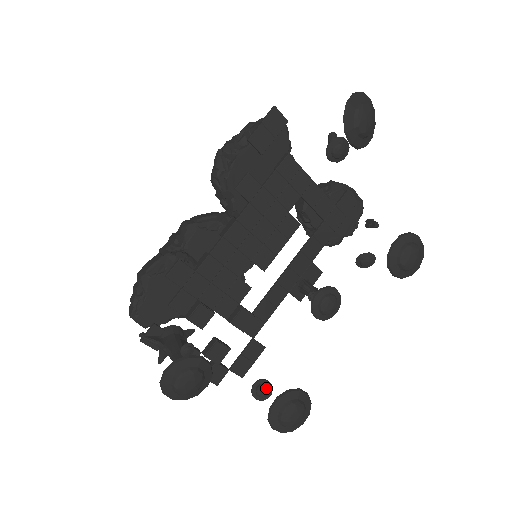
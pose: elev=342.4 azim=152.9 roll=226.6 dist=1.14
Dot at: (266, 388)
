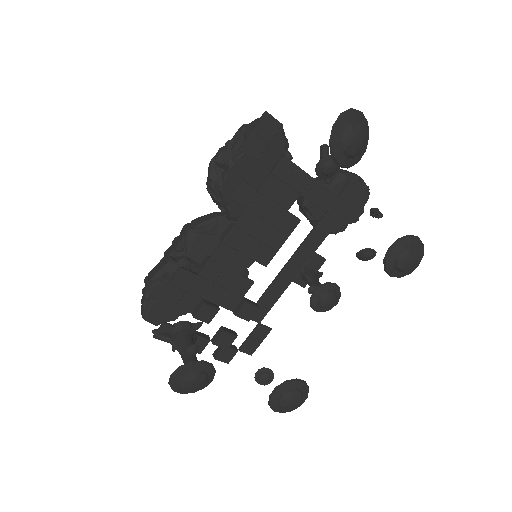
Dot at: (268, 376)
